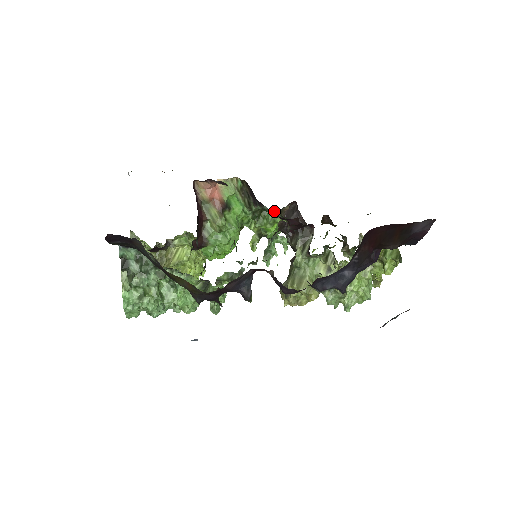
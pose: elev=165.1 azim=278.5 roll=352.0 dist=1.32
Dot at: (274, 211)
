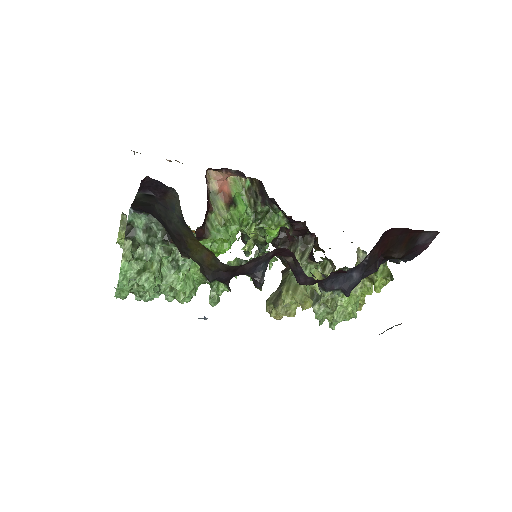
Dot at: (281, 213)
